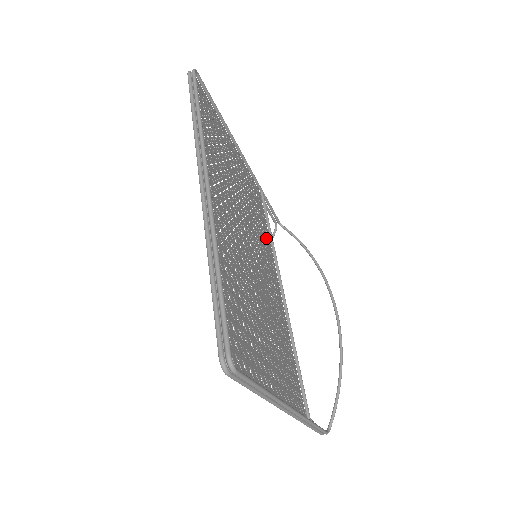
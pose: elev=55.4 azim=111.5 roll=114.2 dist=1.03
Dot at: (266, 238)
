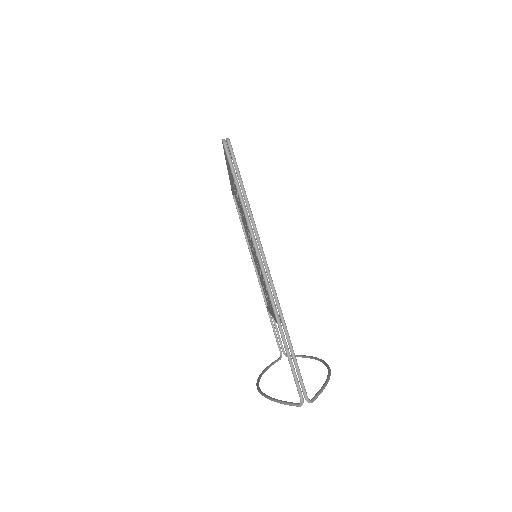
Dot at: occluded
